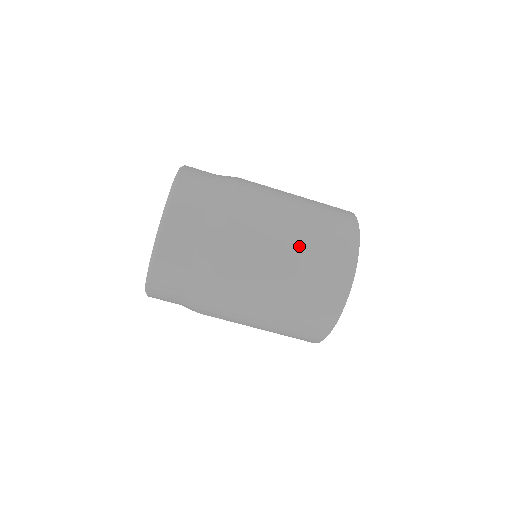
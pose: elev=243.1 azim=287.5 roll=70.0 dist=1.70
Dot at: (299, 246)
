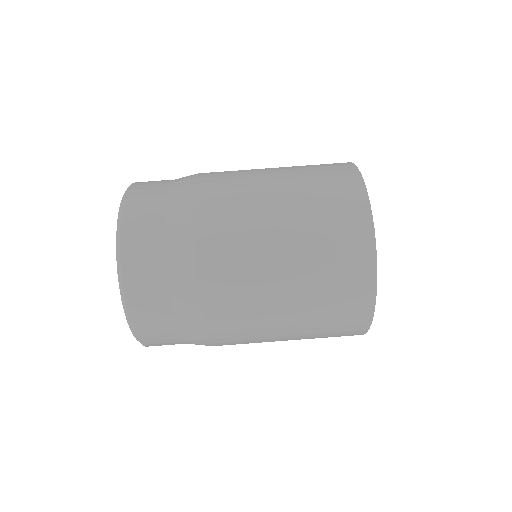
Dot at: (288, 195)
